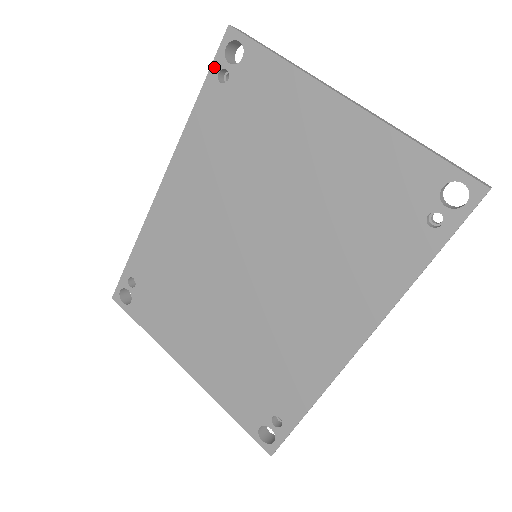
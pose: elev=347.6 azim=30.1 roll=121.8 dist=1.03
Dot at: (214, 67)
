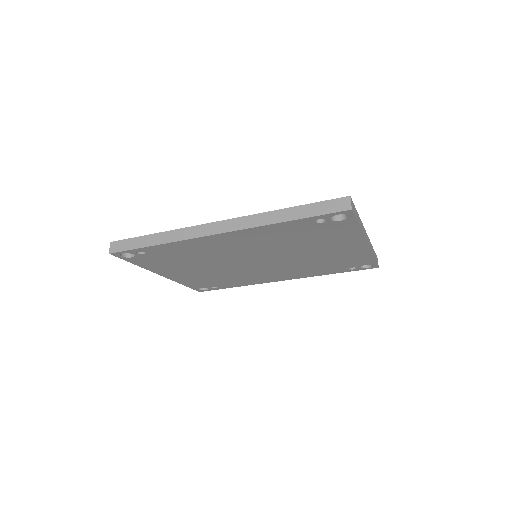
Dot at: (320, 217)
